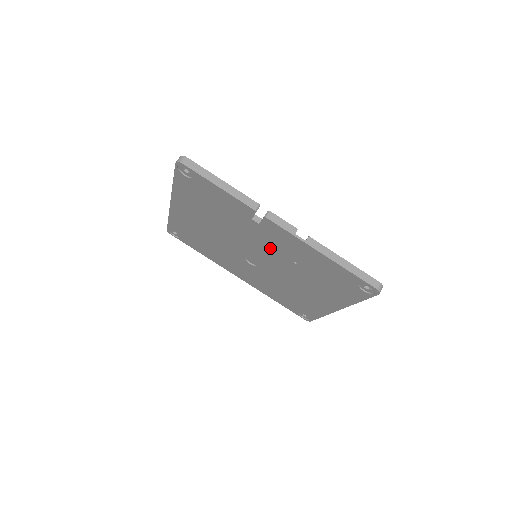
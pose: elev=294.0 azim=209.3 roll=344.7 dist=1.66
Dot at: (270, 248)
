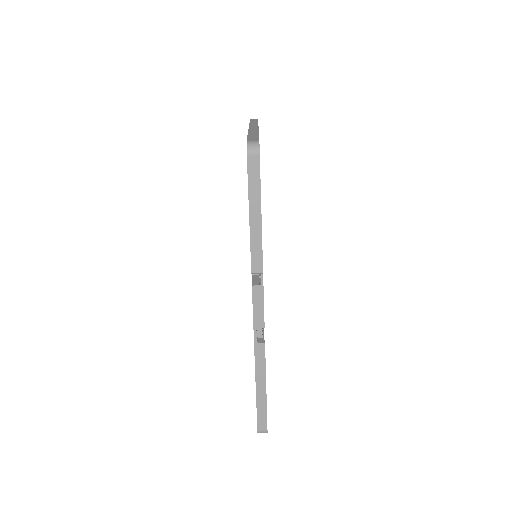
Dot at: occluded
